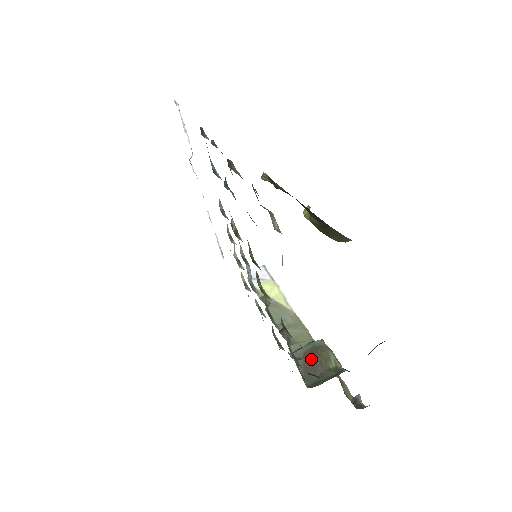
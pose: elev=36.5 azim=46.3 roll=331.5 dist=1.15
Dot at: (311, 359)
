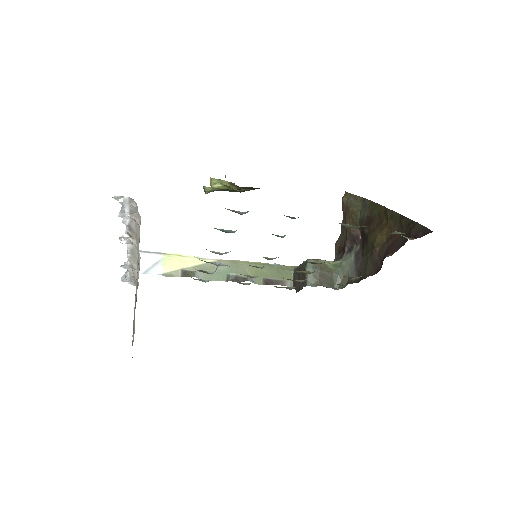
Dot at: (322, 275)
